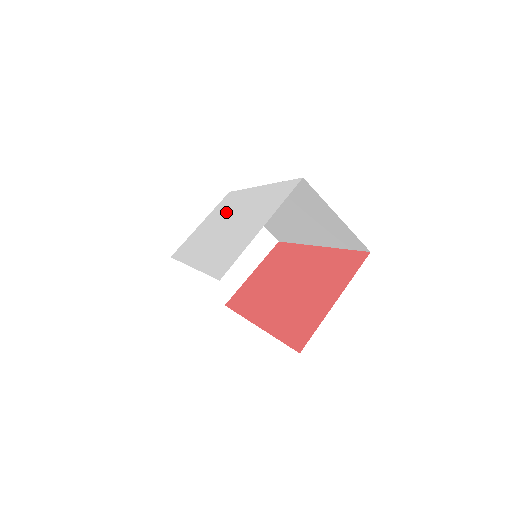
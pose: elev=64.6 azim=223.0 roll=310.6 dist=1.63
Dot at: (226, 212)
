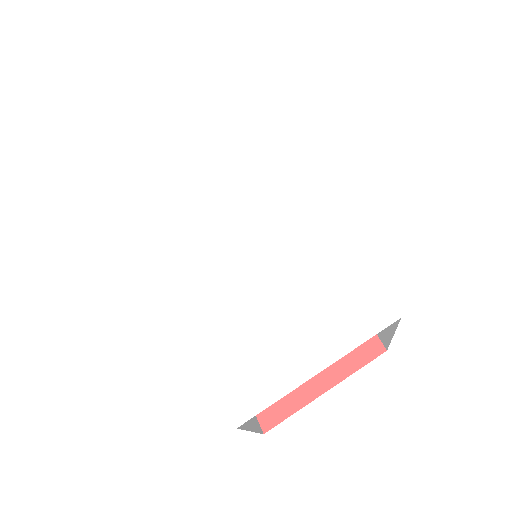
Dot at: (247, 176)
